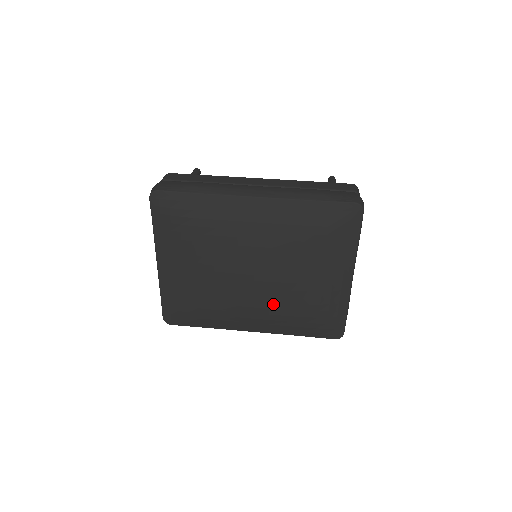
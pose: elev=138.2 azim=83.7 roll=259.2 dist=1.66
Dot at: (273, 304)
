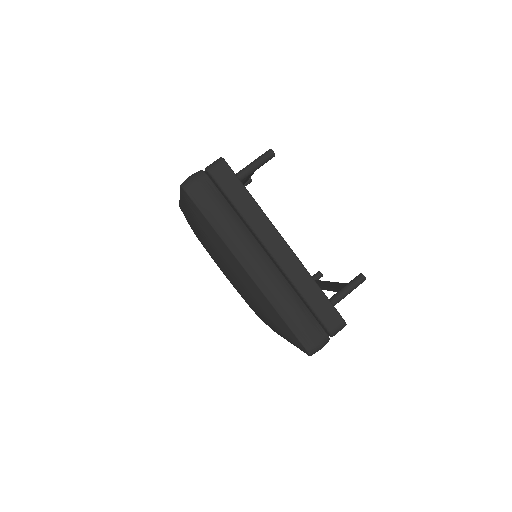
Dot at: occluded
